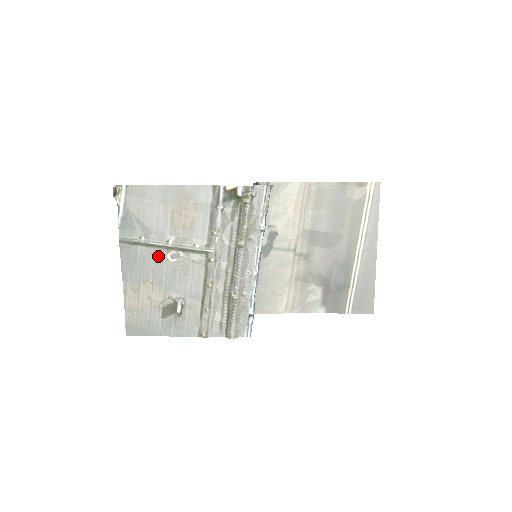
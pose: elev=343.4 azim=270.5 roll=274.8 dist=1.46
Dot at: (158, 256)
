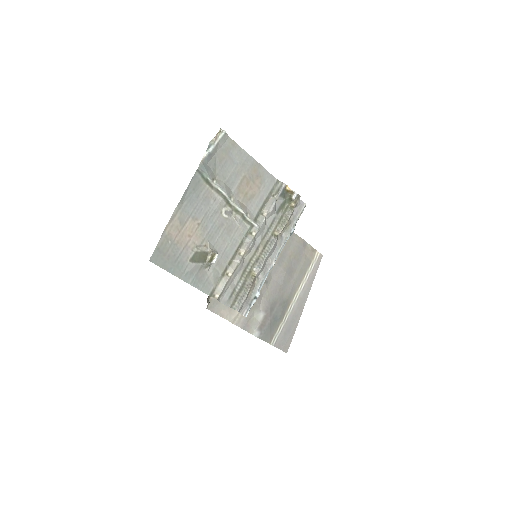
Dot at: (217, 204)
